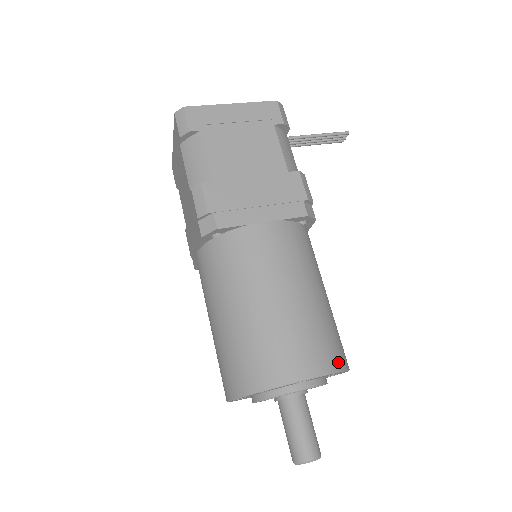
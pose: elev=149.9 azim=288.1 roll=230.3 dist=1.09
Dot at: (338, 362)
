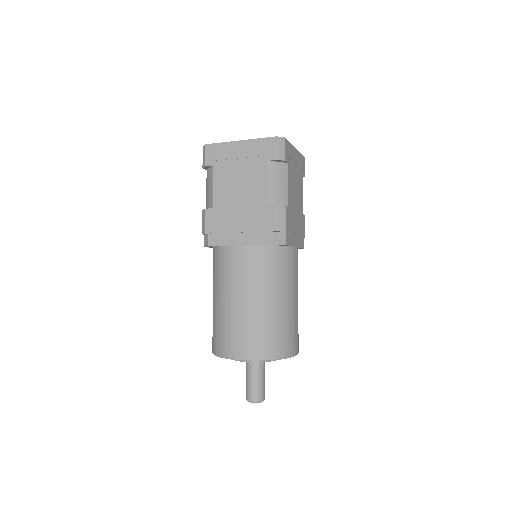
Dot at: occluded
